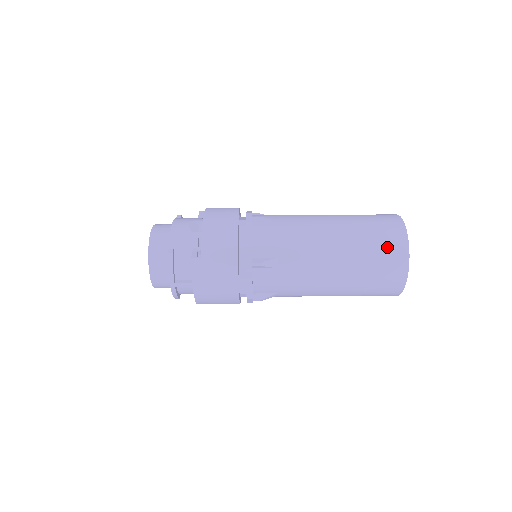
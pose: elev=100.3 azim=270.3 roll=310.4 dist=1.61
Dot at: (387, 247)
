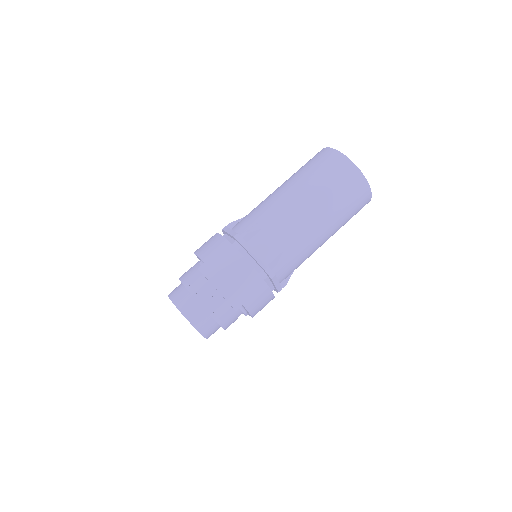
Dot at: (320, 160)
